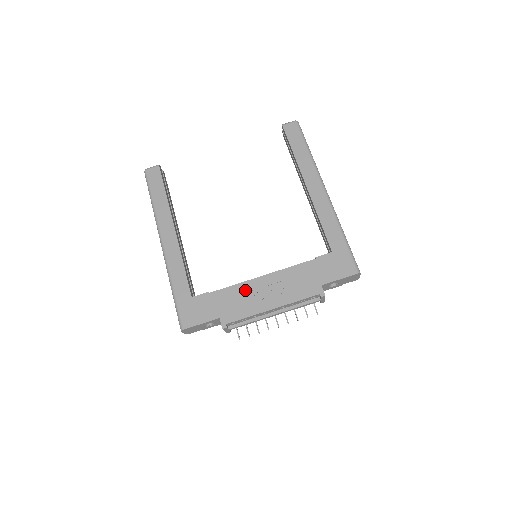
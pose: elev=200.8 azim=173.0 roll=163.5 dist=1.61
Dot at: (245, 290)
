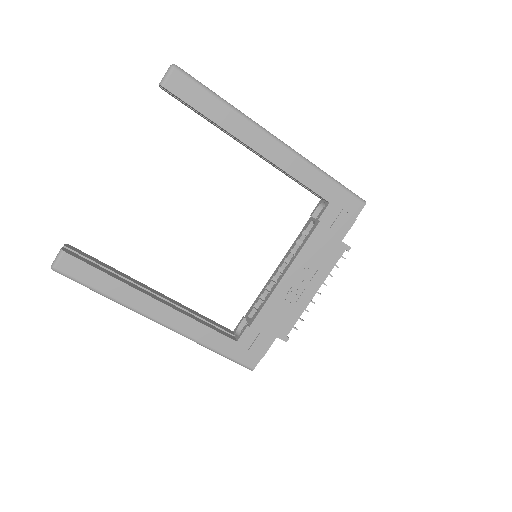
Dot at: (279, 299)
